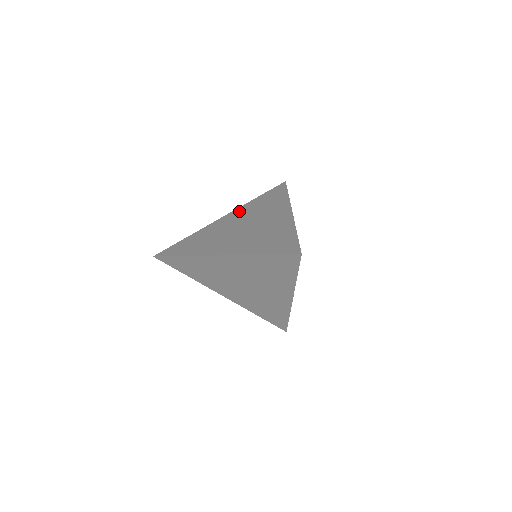
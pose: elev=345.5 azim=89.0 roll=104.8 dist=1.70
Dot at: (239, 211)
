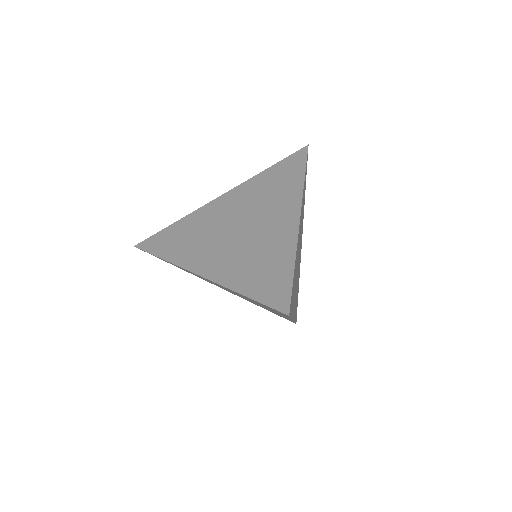
Dot at: (240, 191)
